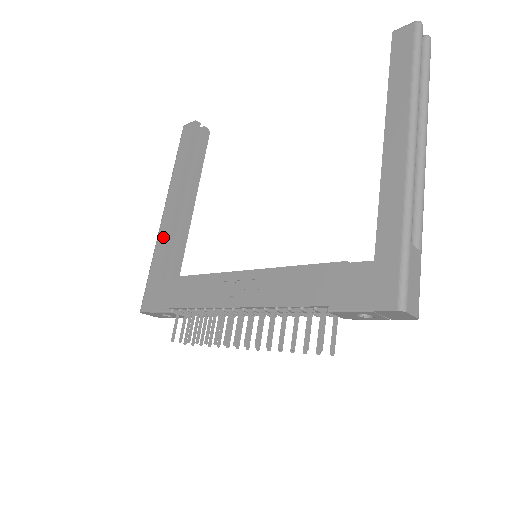
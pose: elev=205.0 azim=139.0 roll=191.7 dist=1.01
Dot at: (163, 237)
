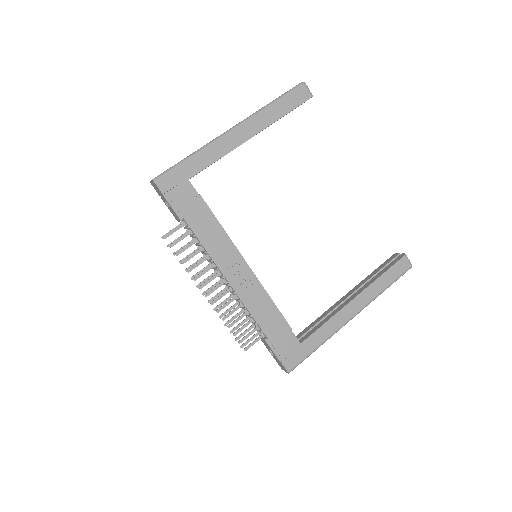
Dot at: (218, 152)
